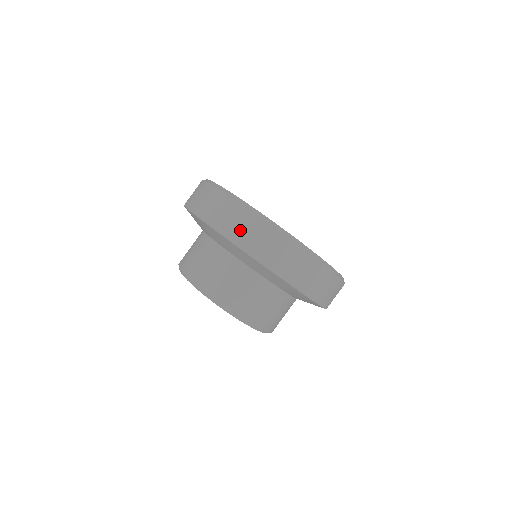
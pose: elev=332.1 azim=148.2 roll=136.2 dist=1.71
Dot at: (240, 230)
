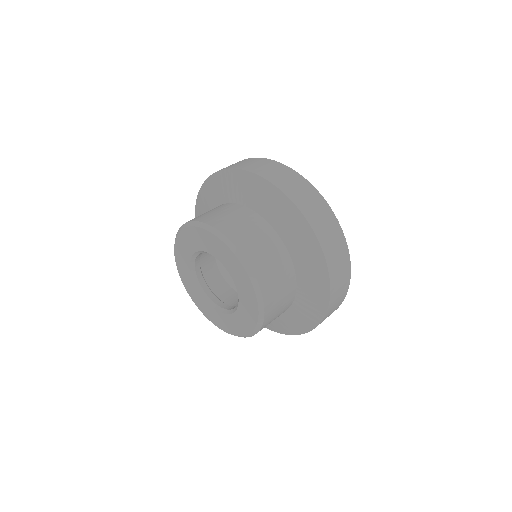
Dot at: (270, 171)
